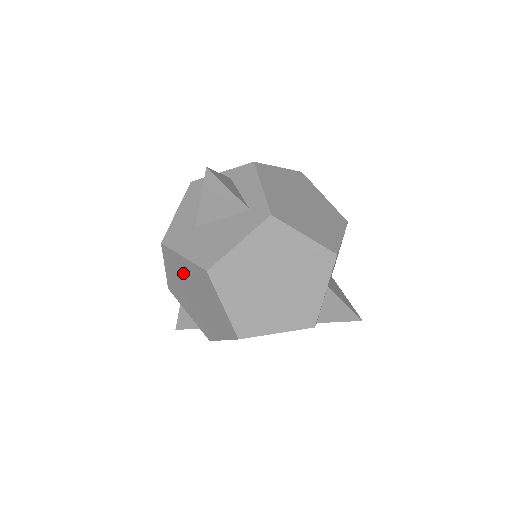
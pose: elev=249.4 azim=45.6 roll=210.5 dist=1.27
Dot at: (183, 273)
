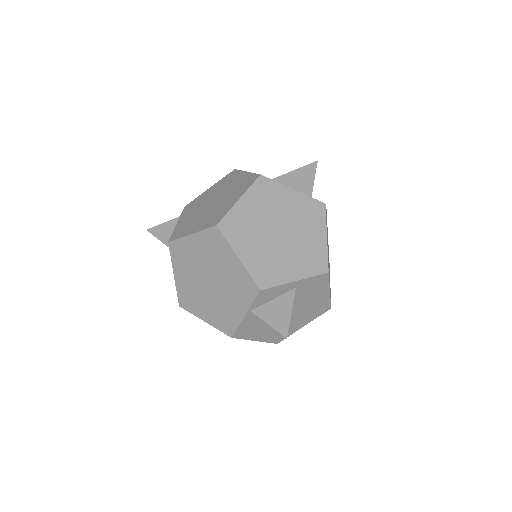
Dot at: (227, 185)
